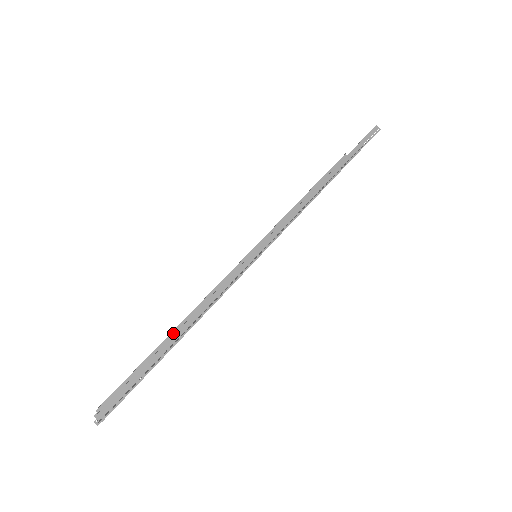
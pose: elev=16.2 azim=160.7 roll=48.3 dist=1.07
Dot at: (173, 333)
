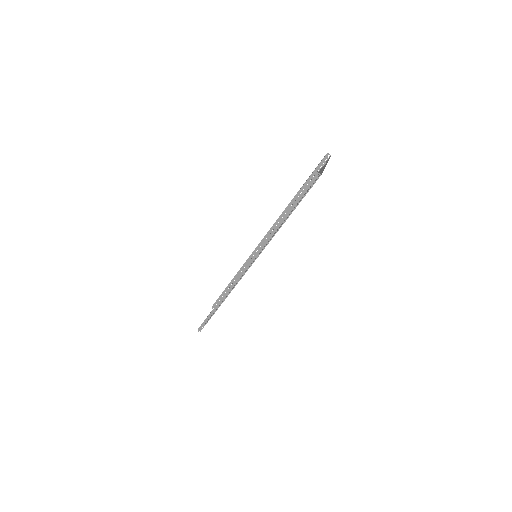
Dot at: (233, 279)
